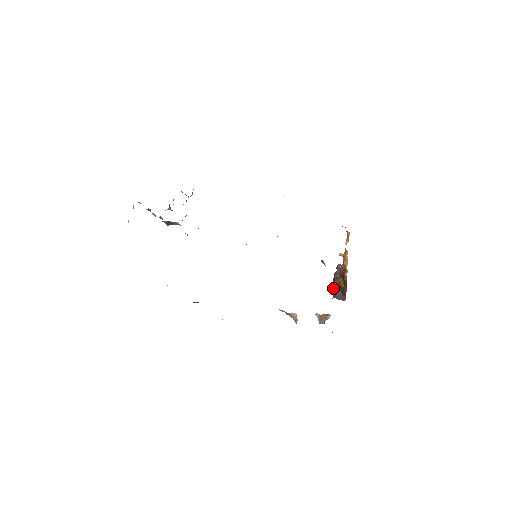
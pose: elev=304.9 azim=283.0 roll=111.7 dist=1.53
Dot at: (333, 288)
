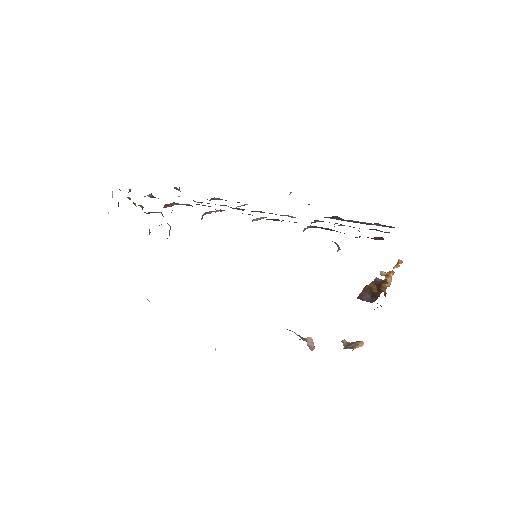
Dot at: occluded
